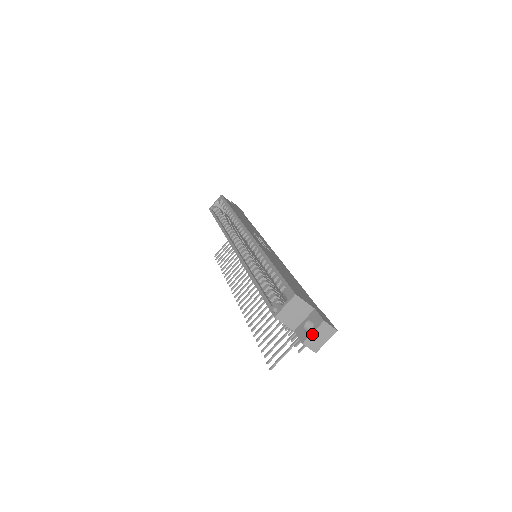
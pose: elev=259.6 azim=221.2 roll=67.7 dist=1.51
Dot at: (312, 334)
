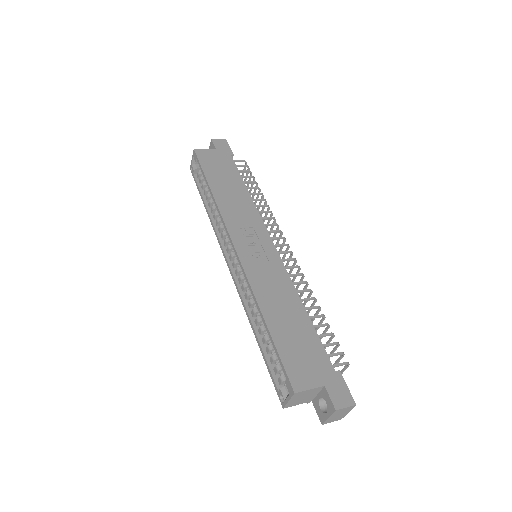
Dot at: (328, 418)
